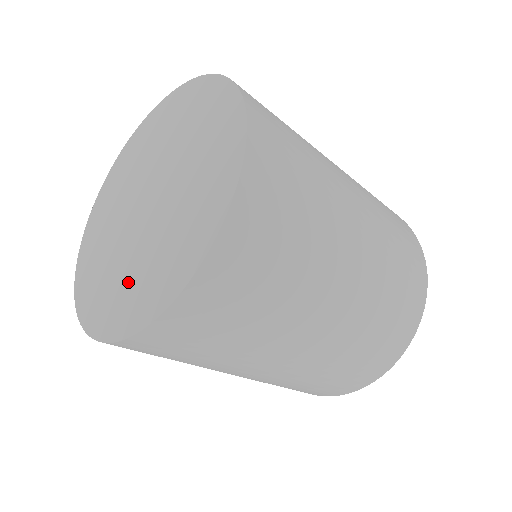
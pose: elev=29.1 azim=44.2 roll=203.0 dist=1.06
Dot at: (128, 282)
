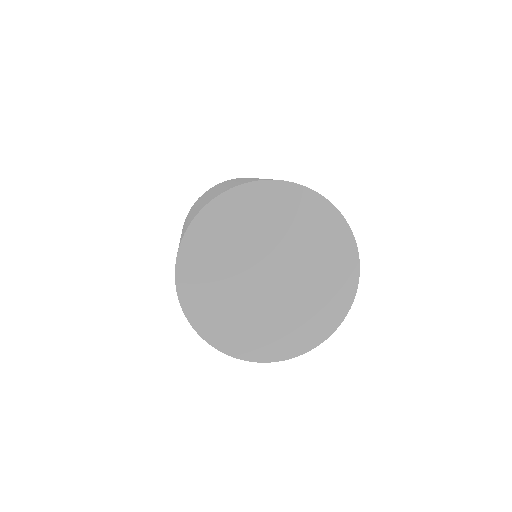
Dot at: (295, 322)
